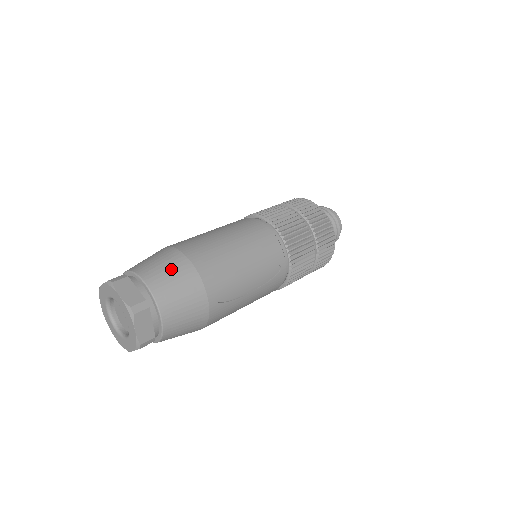
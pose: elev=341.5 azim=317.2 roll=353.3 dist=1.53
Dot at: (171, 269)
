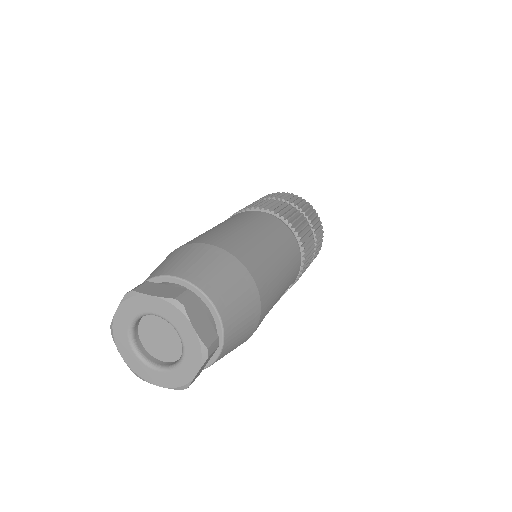
Dot at: (240, 292)
